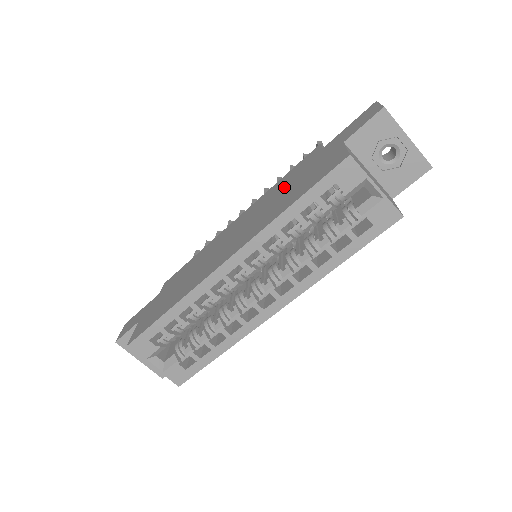
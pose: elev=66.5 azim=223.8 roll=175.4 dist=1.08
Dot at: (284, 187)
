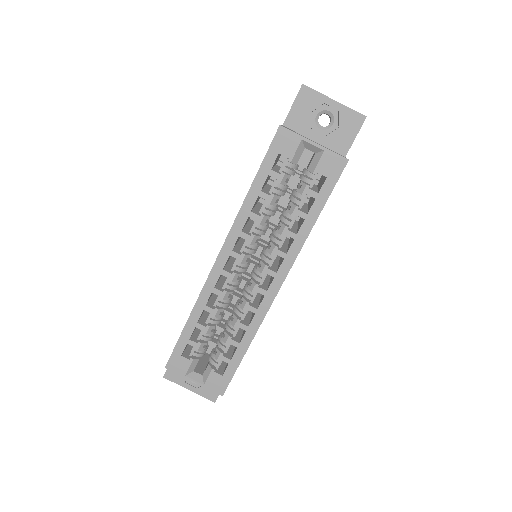
Dot at: occluded
